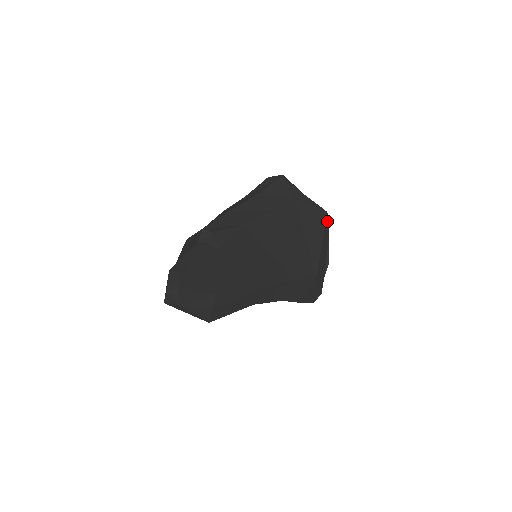
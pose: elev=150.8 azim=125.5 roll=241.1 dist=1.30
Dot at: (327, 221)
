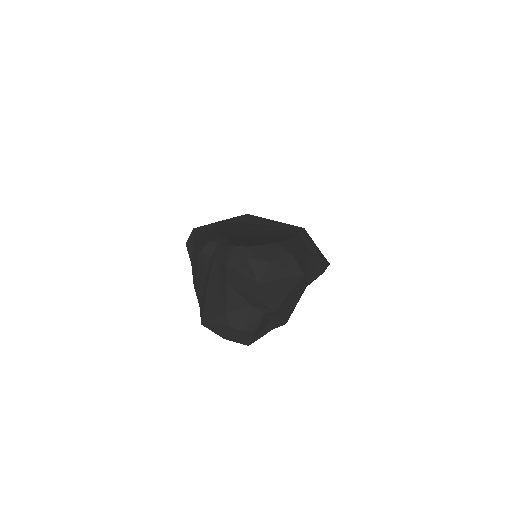
Dot at: occluded
